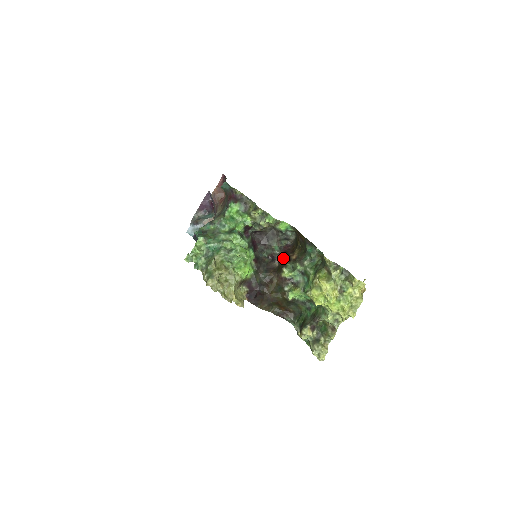
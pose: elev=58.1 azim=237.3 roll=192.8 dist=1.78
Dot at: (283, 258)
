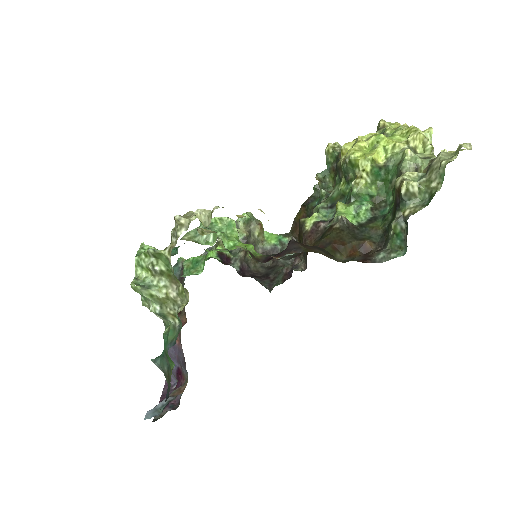
Dot at: occluded
